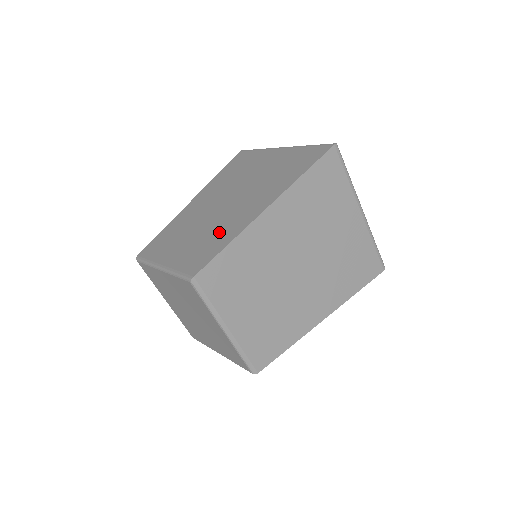
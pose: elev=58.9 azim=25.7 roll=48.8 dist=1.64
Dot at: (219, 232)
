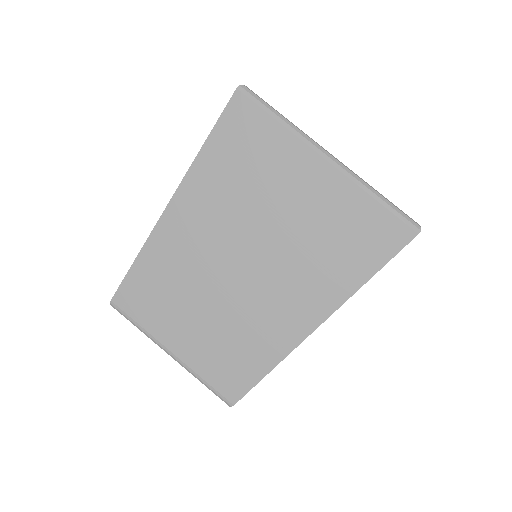
Dot at: occluded
